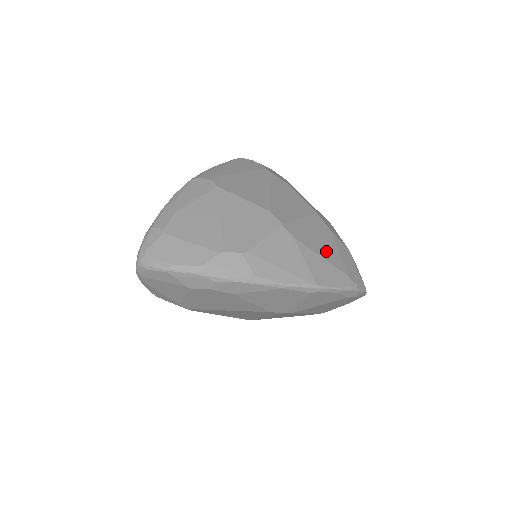
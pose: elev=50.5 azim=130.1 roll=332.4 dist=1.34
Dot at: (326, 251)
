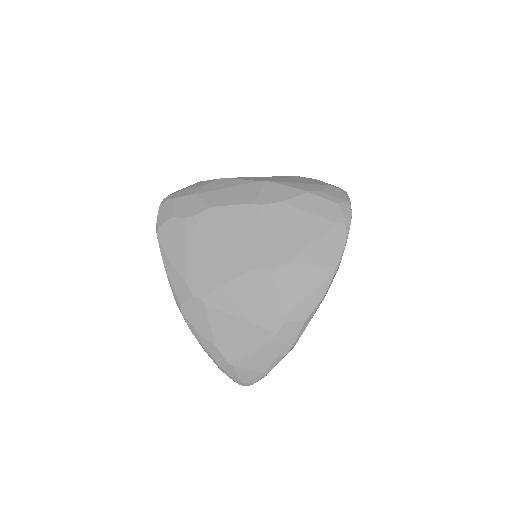
Dot at: (306, 231)
